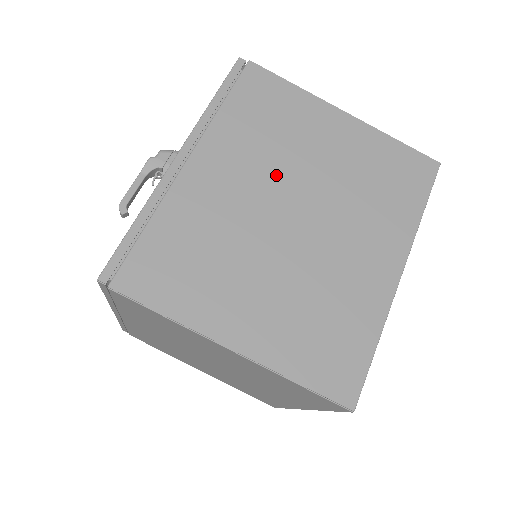
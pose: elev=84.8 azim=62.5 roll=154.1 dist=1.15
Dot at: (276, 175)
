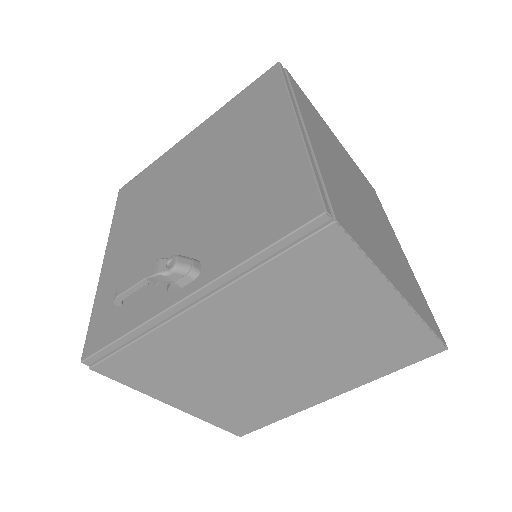
Dot at: (279, 331)
